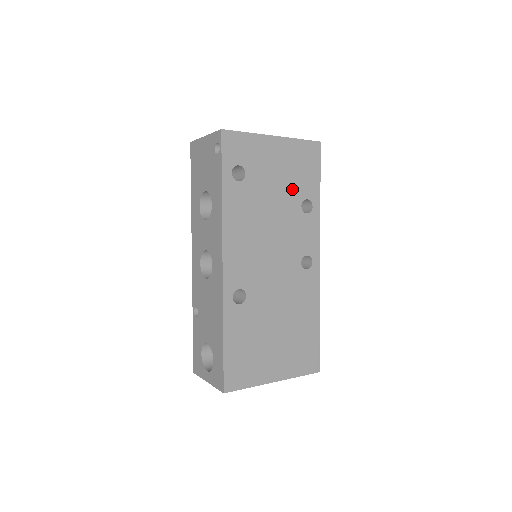
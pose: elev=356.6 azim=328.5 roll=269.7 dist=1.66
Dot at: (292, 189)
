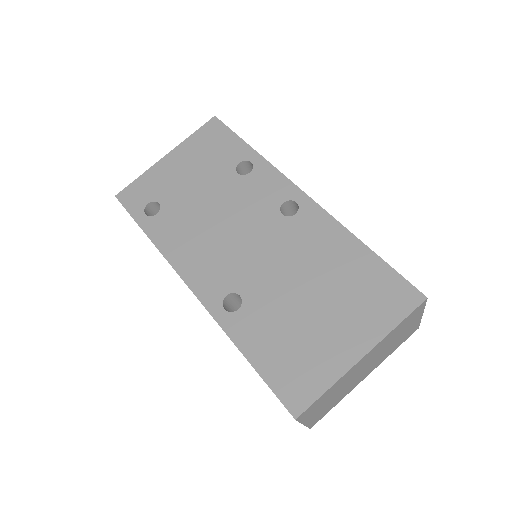
Dot at: (216, 171)
